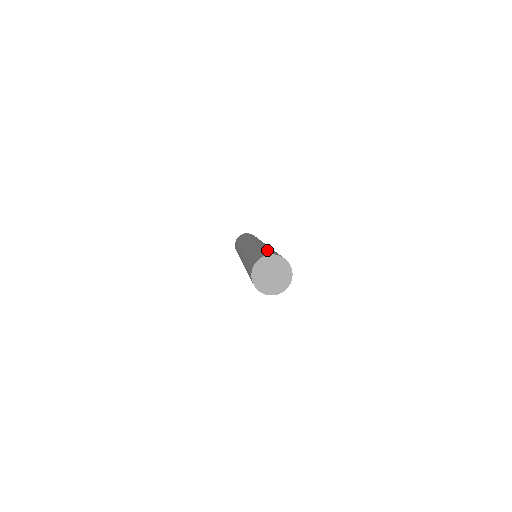
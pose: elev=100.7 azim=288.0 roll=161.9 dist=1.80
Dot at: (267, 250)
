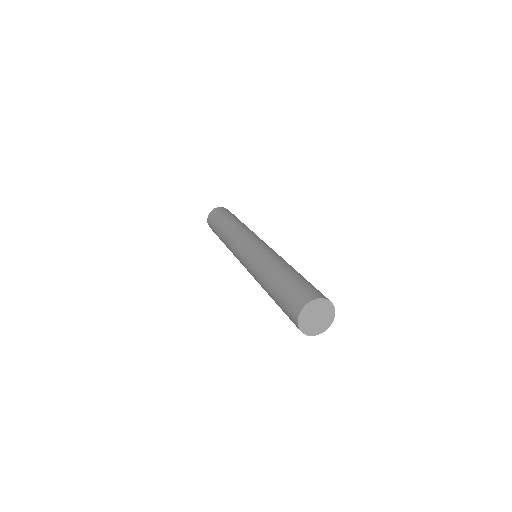
Dot at: (301, 282)
